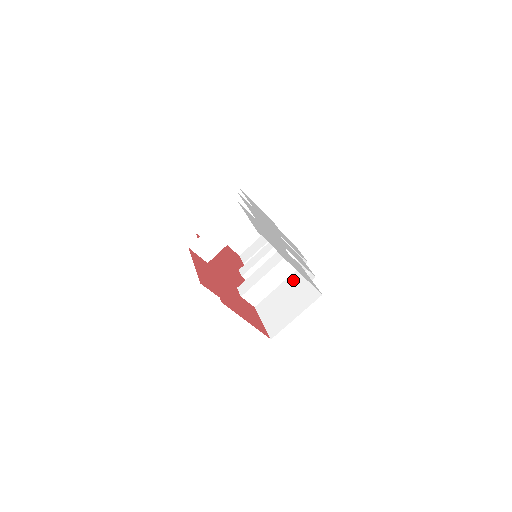
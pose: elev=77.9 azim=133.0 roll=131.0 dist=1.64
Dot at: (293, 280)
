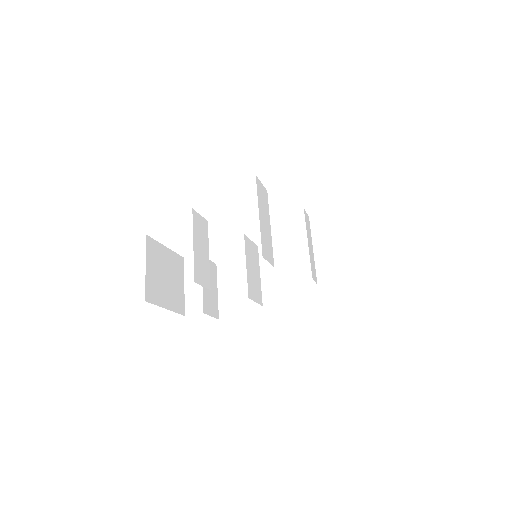
Dot at: (320, 230)
